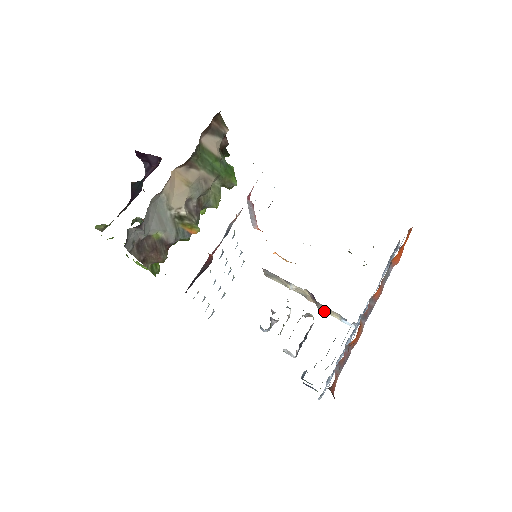
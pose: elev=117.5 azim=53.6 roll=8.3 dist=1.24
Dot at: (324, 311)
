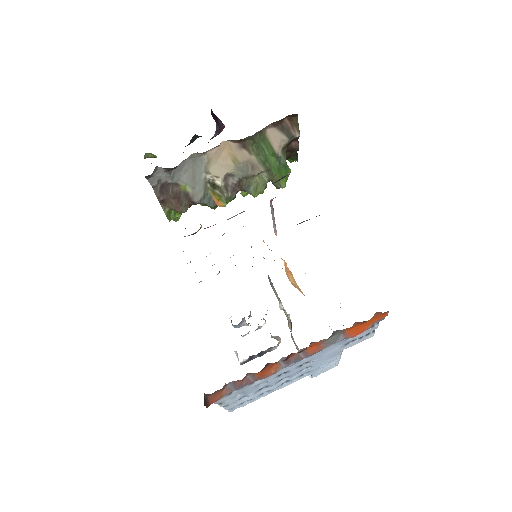
Dot at: (295, 345)
